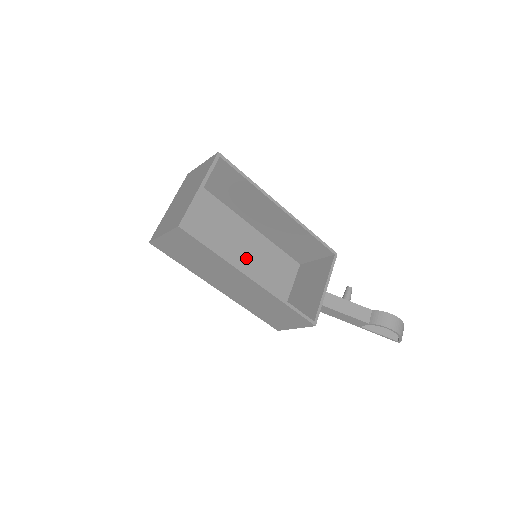
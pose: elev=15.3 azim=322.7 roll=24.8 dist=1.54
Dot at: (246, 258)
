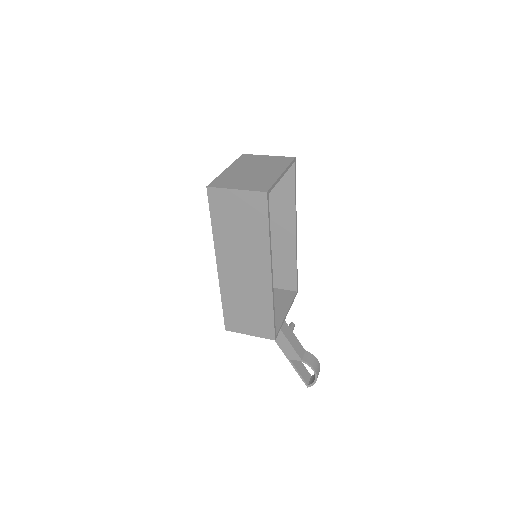
Dot at: occluded
